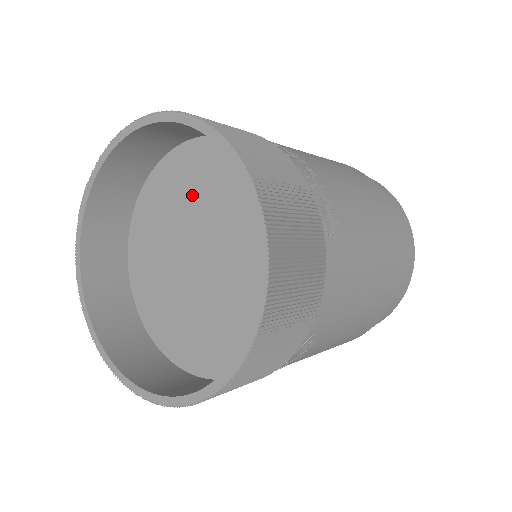
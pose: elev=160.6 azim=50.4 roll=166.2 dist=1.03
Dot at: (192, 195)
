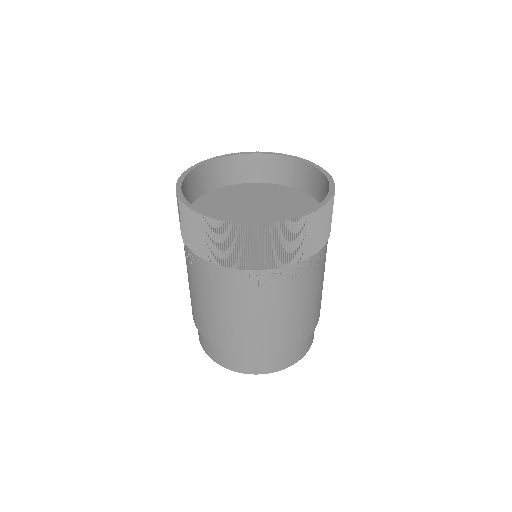
Dot at: (243, 197)
